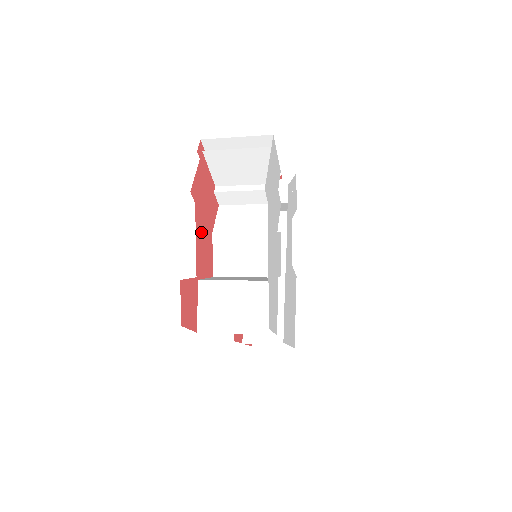
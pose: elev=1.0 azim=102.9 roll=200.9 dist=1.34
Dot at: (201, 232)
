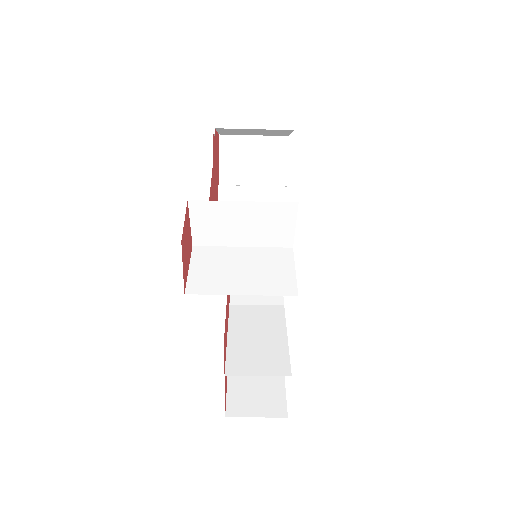
Dot at: (213, 180)
